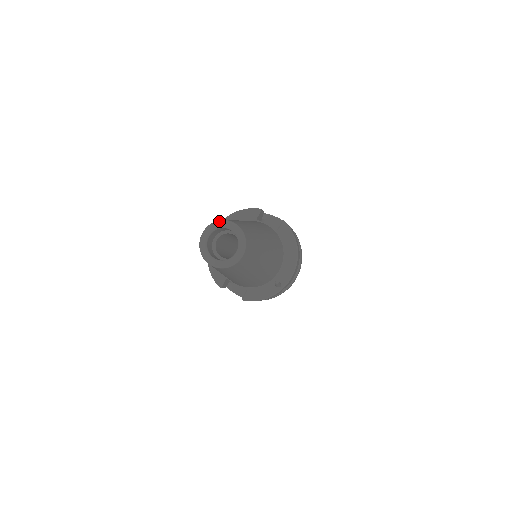
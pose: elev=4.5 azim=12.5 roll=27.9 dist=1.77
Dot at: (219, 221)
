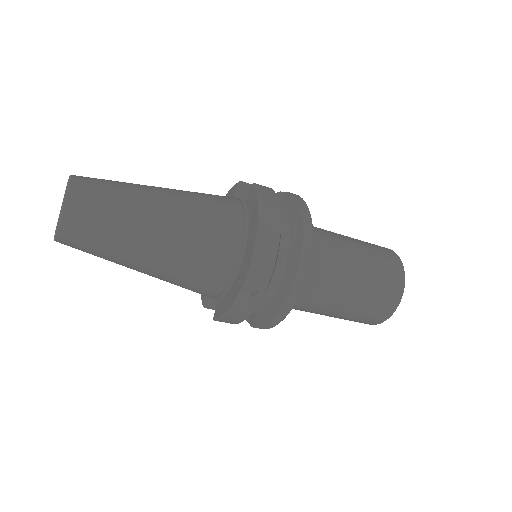
Dot at: occluded
